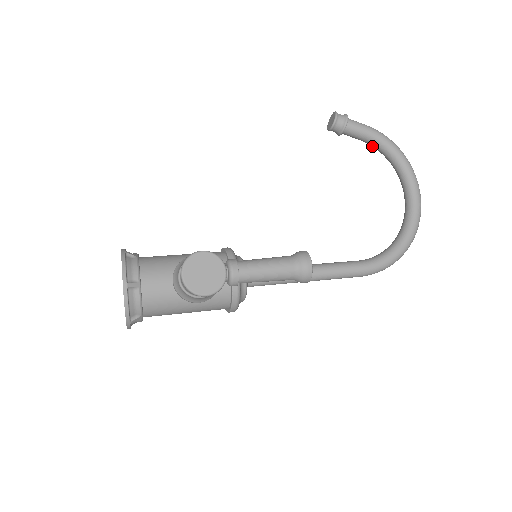
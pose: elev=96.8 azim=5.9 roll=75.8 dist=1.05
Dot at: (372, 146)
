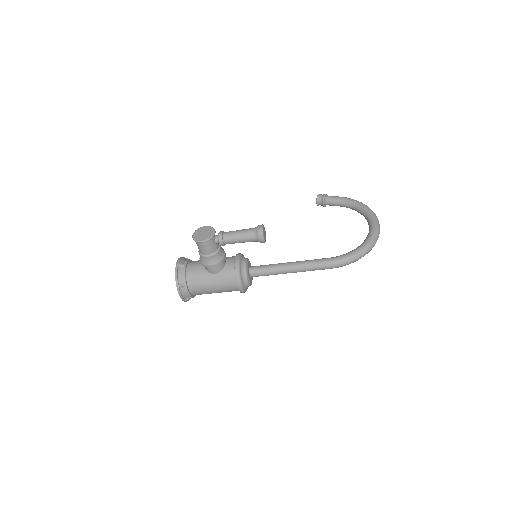
Dot at: (346, 207)
